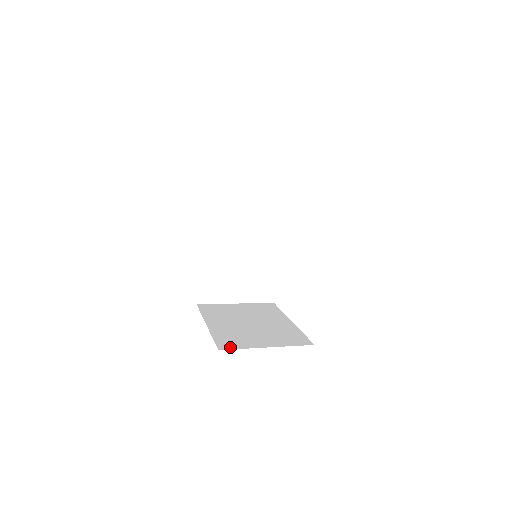
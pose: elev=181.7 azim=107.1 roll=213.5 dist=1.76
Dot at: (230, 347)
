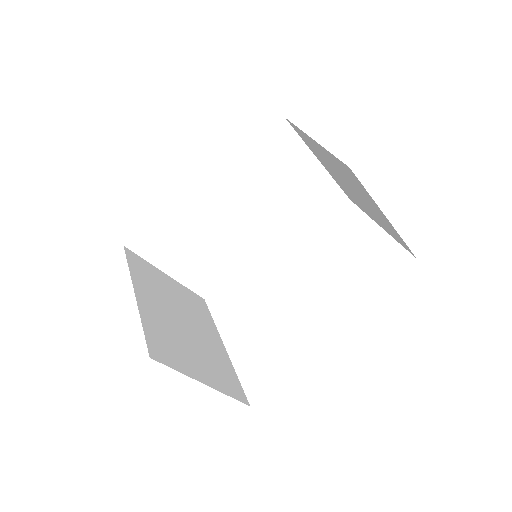
Dot at: (164, 359)
